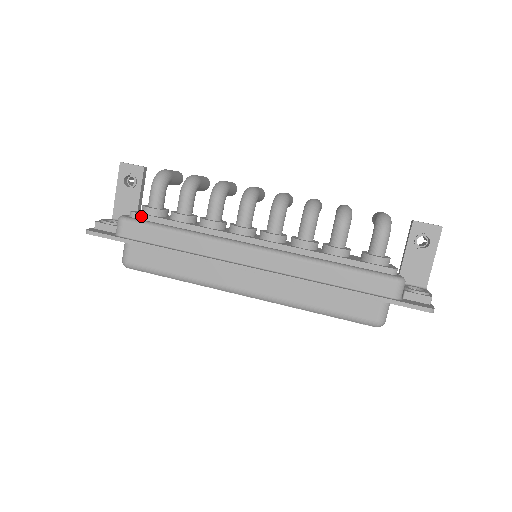
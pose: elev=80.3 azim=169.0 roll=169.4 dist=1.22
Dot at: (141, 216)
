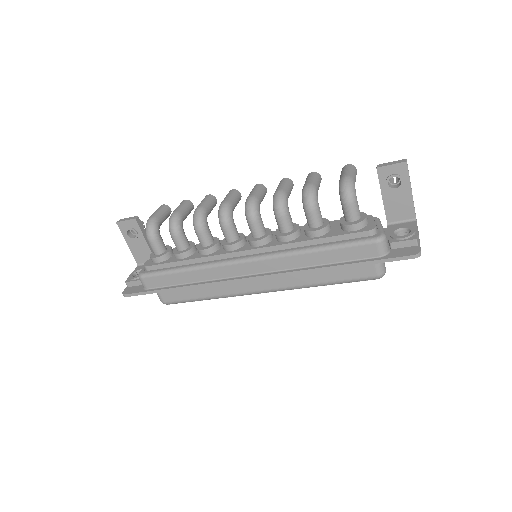
Dot at: (153, 267)
